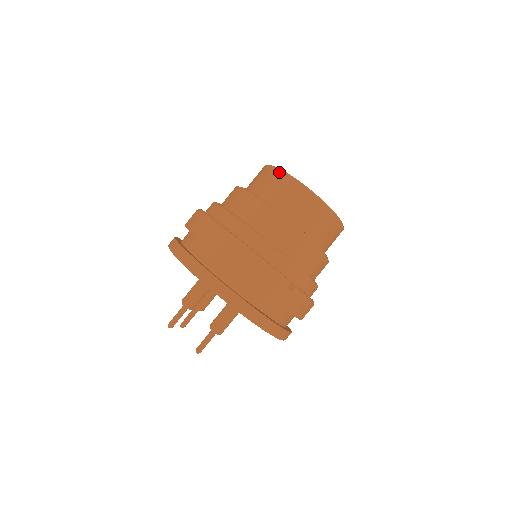
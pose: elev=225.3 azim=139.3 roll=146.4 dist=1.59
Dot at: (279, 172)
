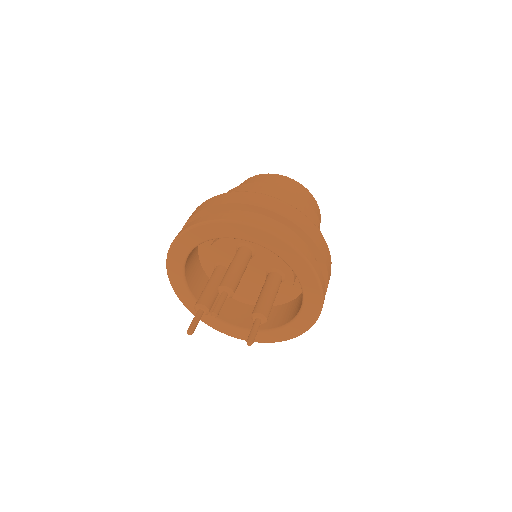
Dot at: (286, 177)
